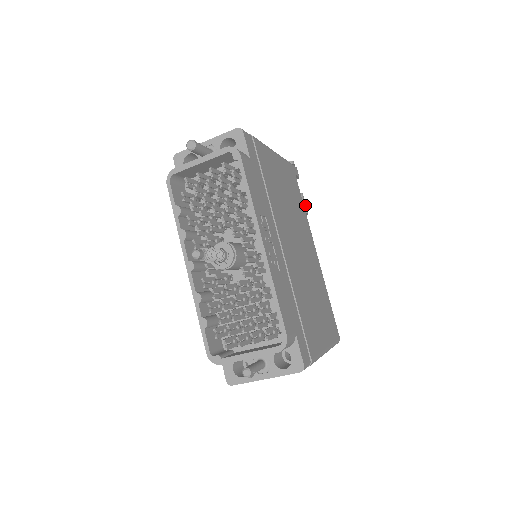
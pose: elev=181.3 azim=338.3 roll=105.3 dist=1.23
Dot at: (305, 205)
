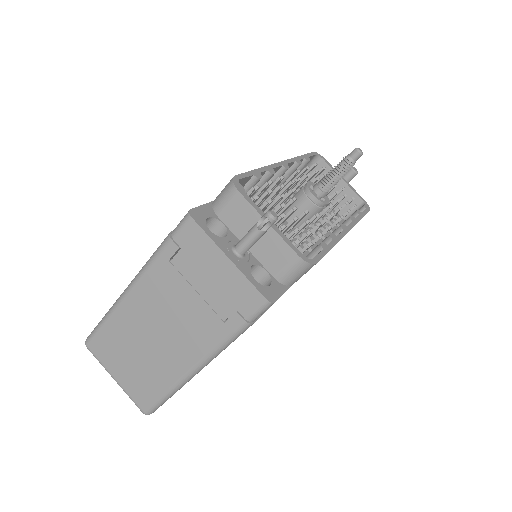
Dot at: occluded
